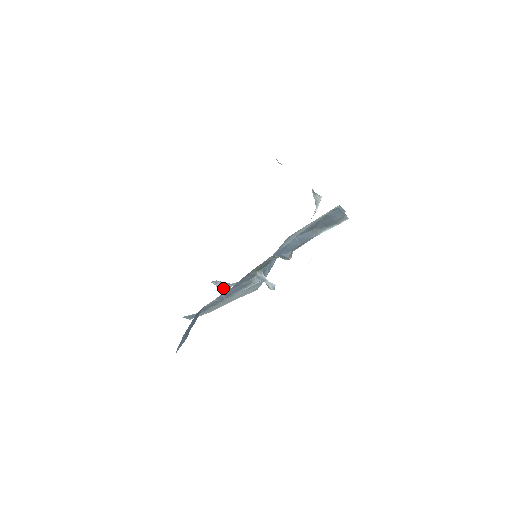
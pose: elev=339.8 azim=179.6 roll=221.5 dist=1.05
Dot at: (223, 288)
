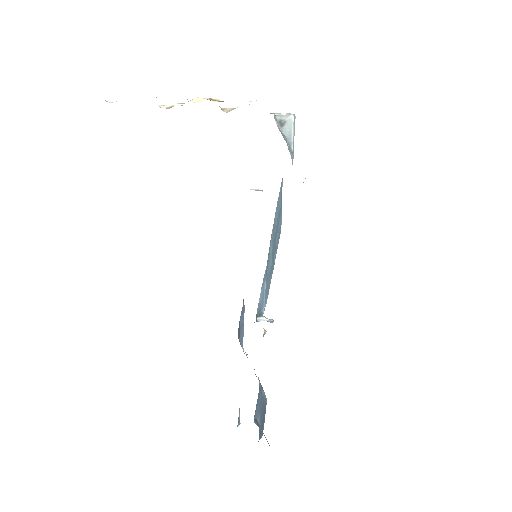
Dot at: occluded
